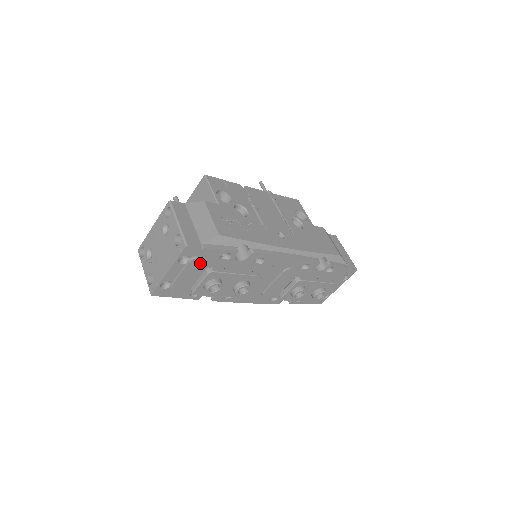
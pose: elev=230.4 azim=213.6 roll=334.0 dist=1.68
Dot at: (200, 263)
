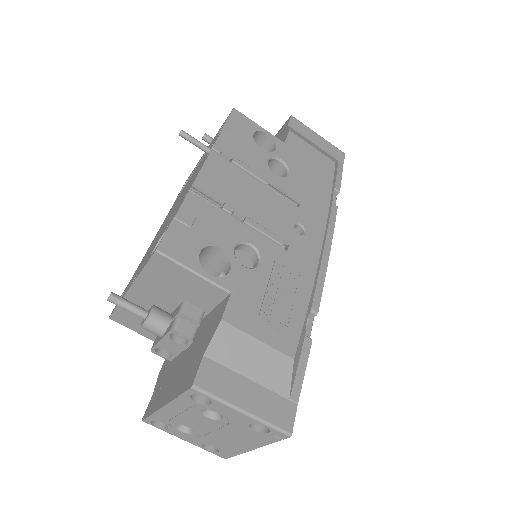
Dot at: occluded
